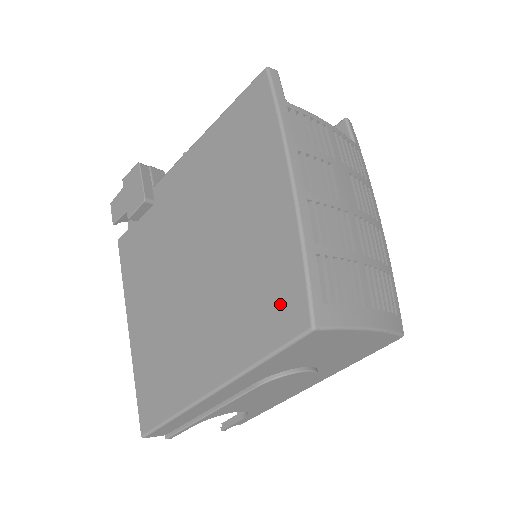
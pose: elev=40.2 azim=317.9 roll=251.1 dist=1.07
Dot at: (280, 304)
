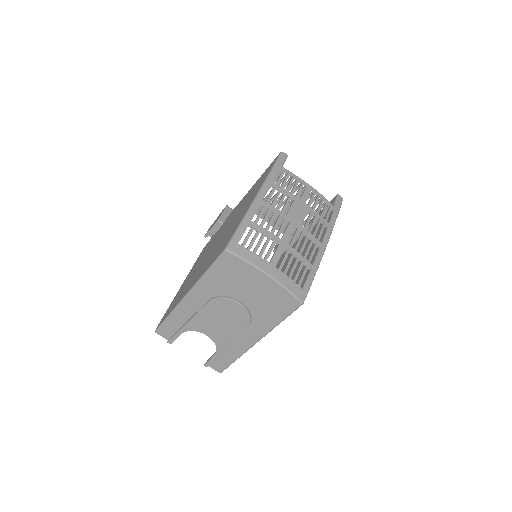
Dot at: (224, 245)
